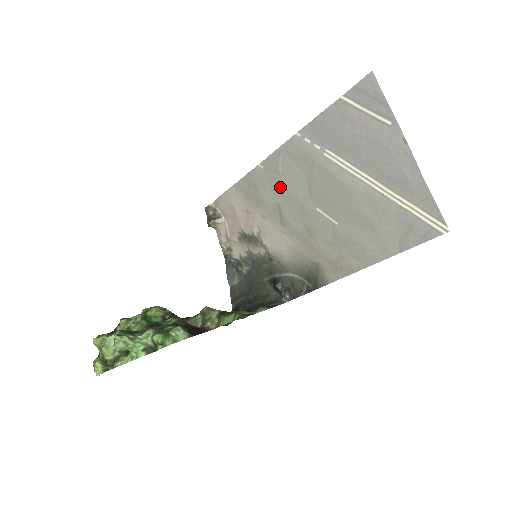
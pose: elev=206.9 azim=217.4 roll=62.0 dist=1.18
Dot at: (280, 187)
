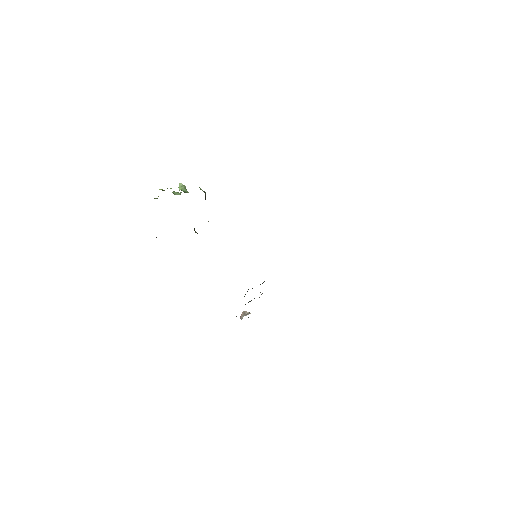
Dot at: occluded
